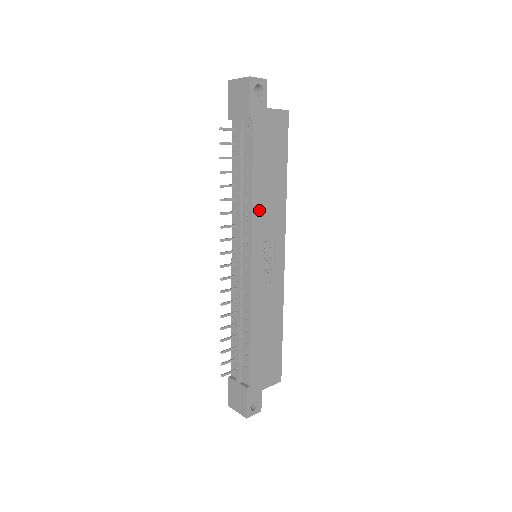
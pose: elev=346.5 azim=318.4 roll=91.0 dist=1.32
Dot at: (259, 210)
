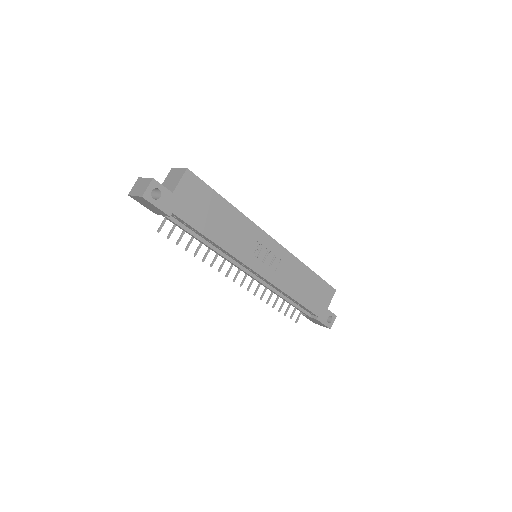
Dot at: (232, 246)
